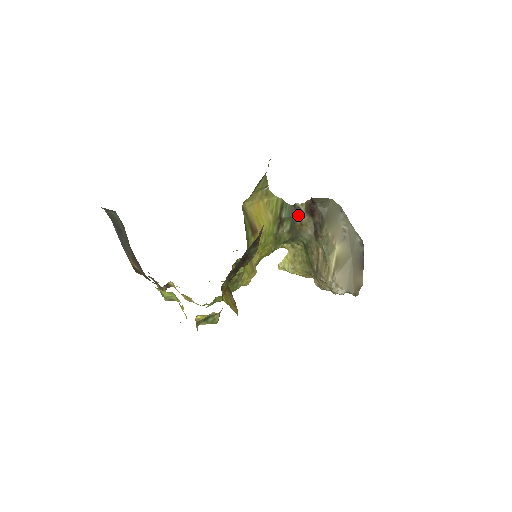
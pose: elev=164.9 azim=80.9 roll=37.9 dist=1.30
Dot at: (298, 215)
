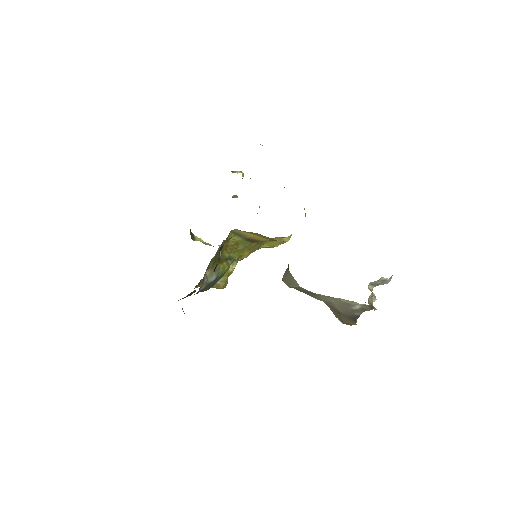
Dot at: occluded
